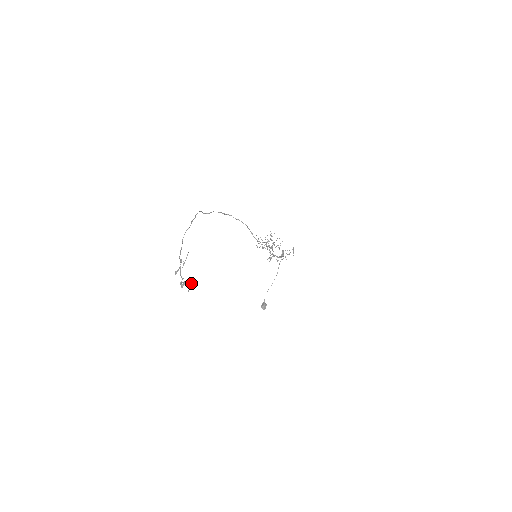
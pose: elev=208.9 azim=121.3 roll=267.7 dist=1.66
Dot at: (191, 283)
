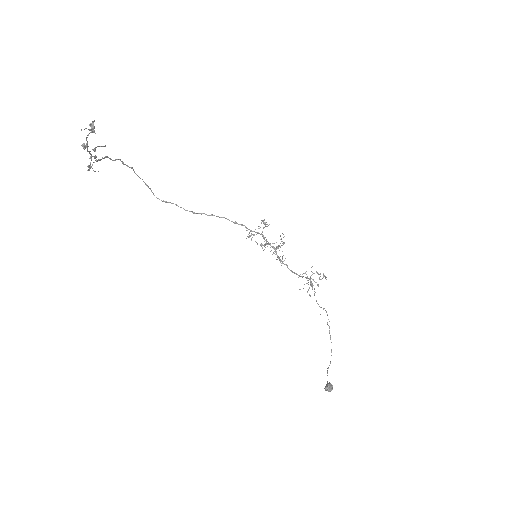
Dot at: (90, 123)
